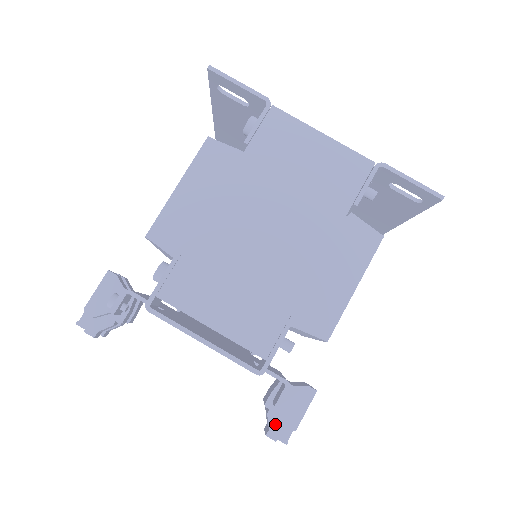
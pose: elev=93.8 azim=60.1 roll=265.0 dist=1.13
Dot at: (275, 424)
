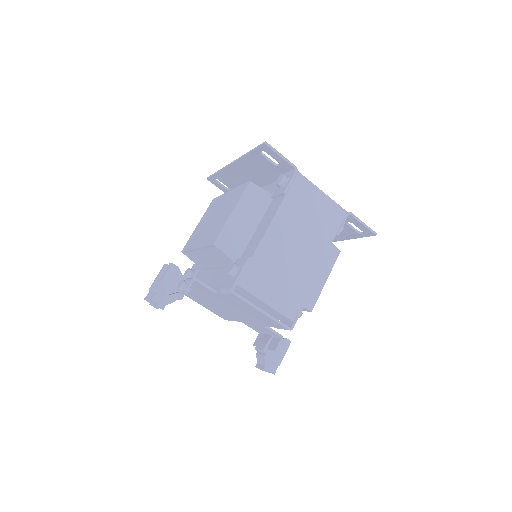
Dot at: (269, 362)
